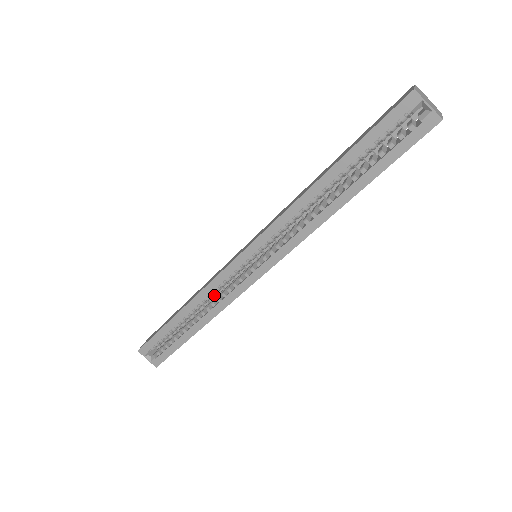
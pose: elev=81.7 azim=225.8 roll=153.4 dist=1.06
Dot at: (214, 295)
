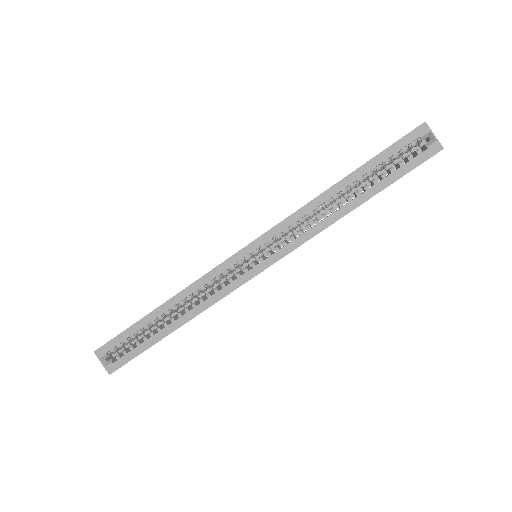
Dot at: (199, 296)
